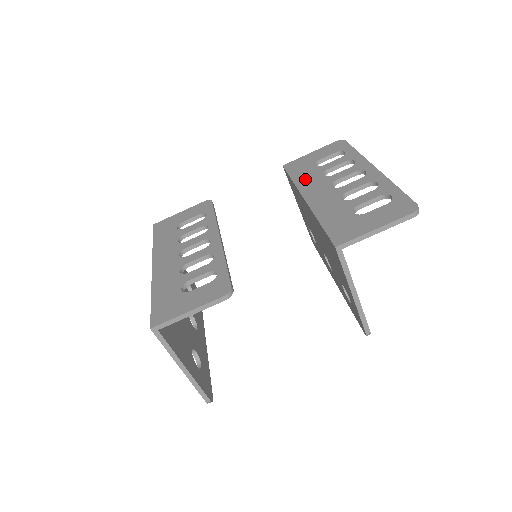
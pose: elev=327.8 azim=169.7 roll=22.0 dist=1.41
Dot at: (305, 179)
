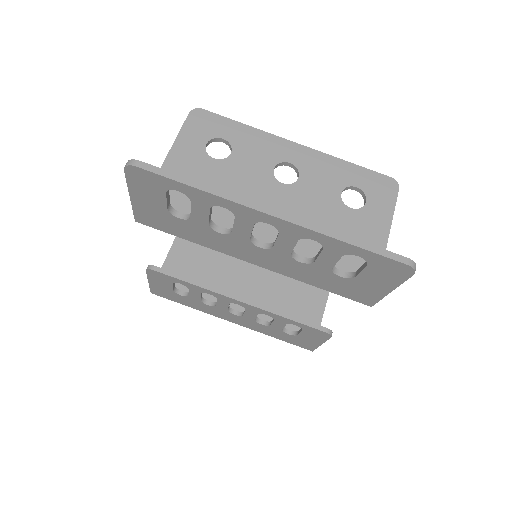
Dot at: (206, 241)
